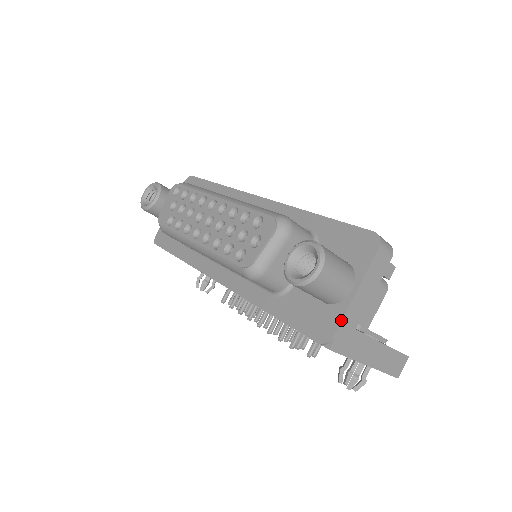
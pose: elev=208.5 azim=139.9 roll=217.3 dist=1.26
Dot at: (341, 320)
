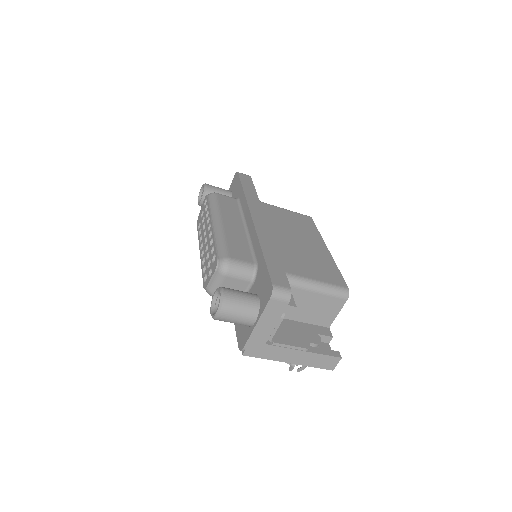
Dot at: (247, 340)
